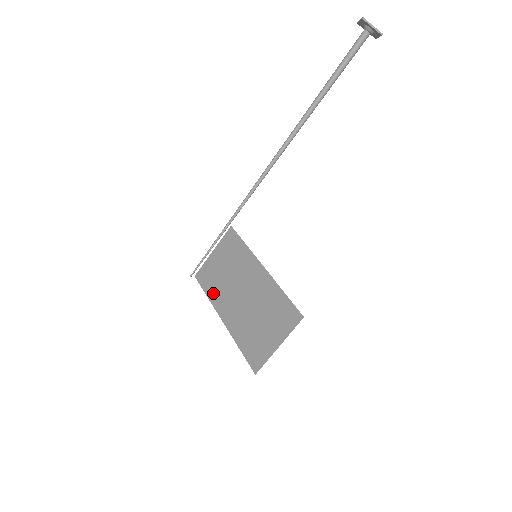
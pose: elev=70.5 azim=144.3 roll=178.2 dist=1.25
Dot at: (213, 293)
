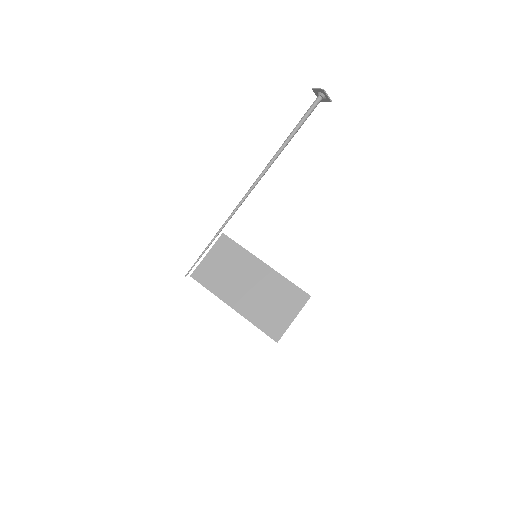
Dot at: (217, 288)
